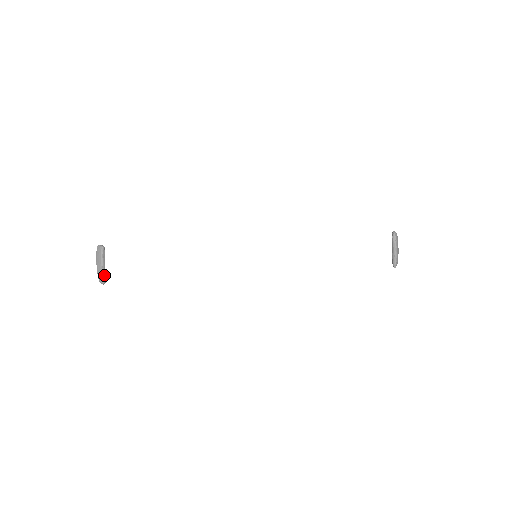
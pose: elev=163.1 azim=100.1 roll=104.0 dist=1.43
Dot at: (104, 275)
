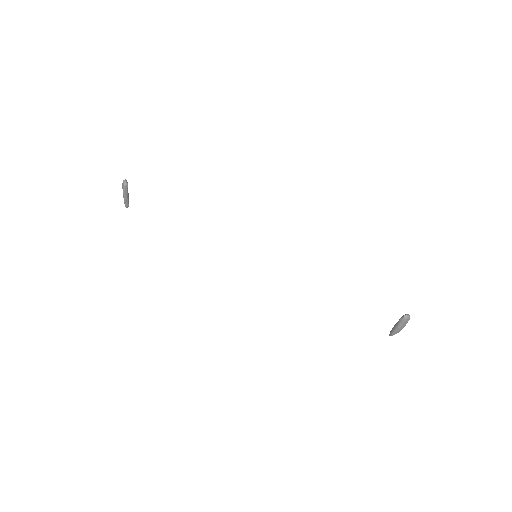
Dot at: (127, 203)
